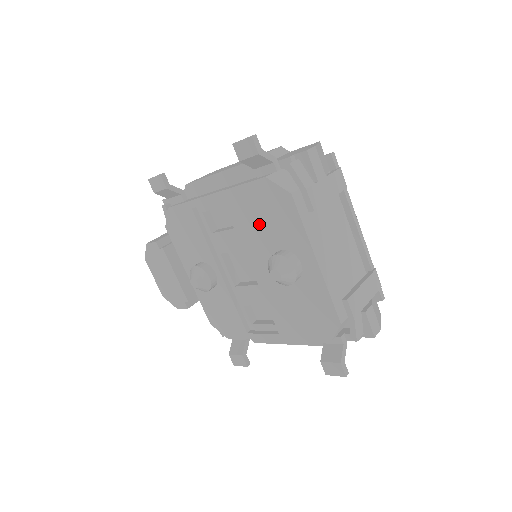
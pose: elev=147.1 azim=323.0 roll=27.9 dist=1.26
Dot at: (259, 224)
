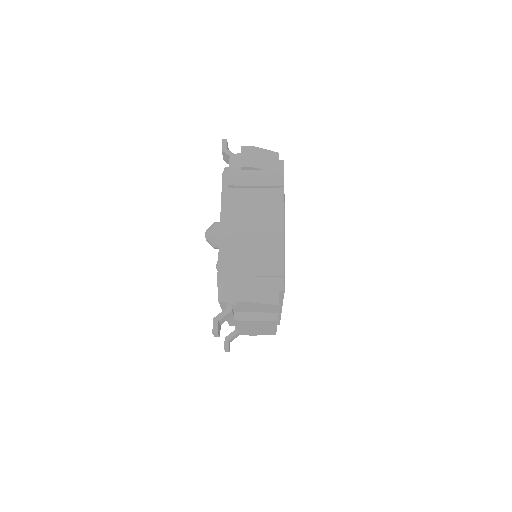
Dot at: occluded
